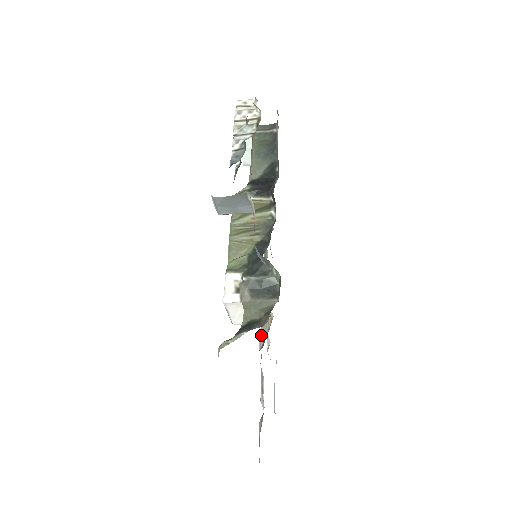
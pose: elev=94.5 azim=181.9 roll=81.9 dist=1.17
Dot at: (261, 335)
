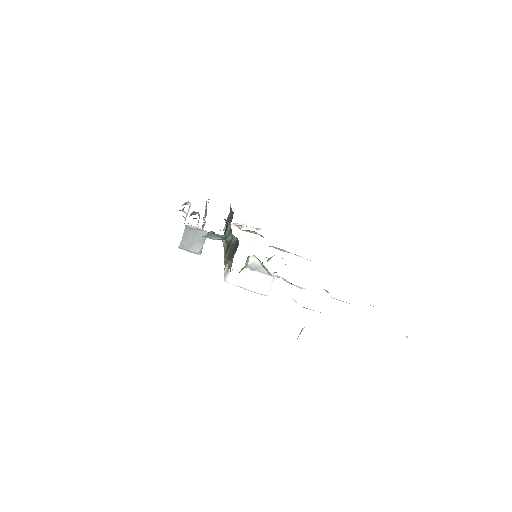
Dot at: occluded
